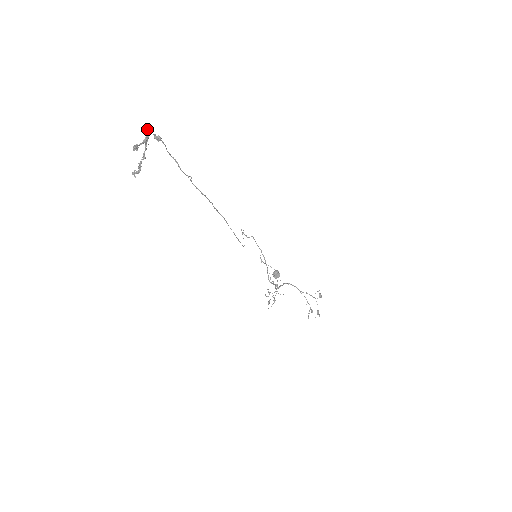
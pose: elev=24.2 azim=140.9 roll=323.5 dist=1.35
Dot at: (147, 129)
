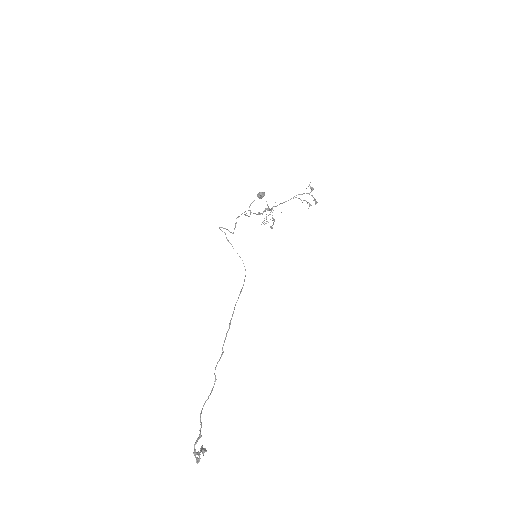
Dot at: (193, 453)
